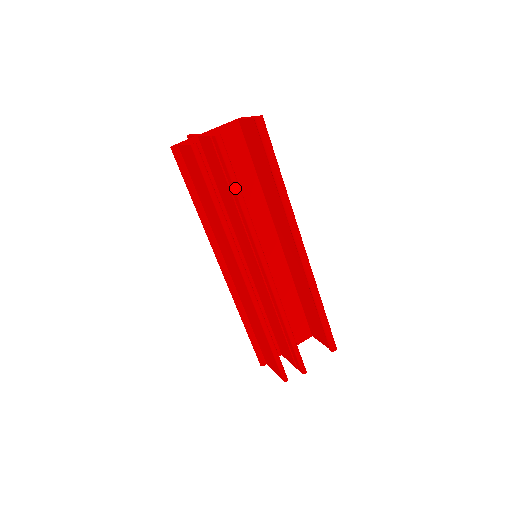
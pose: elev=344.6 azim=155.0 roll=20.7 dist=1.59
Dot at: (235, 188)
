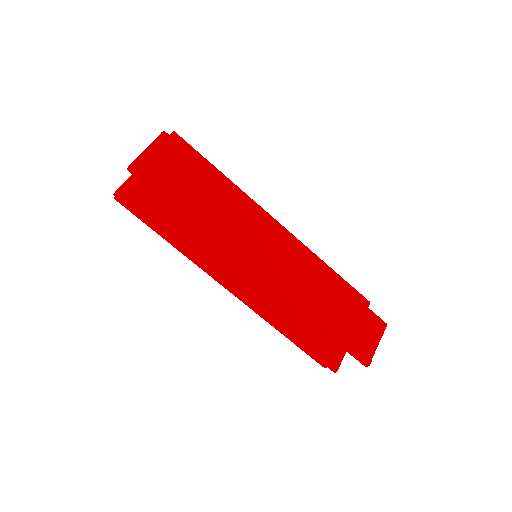
Dot at: (158, 230)
